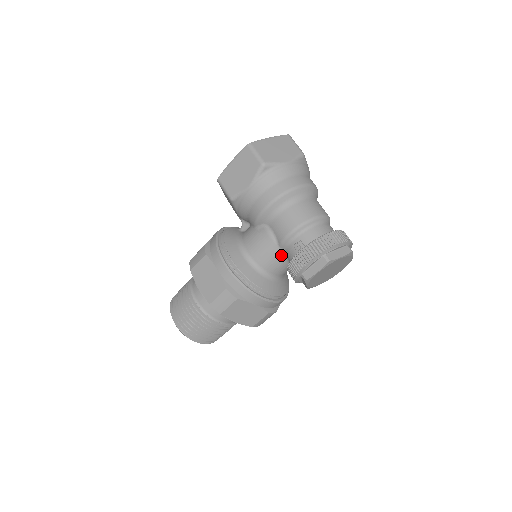
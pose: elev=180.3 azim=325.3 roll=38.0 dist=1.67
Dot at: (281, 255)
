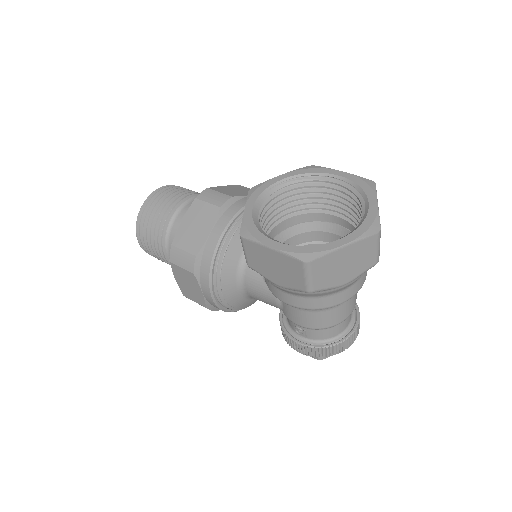
Dot at: occluded
